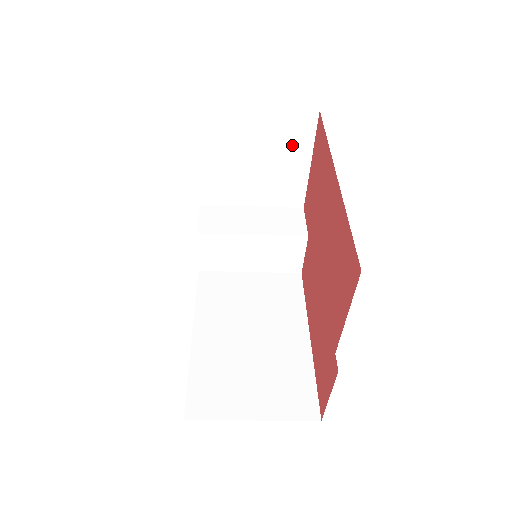
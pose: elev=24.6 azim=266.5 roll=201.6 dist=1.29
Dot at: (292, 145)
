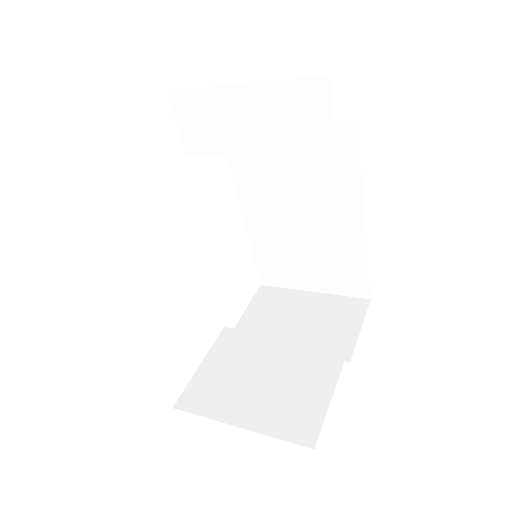
Dot at: occluded
